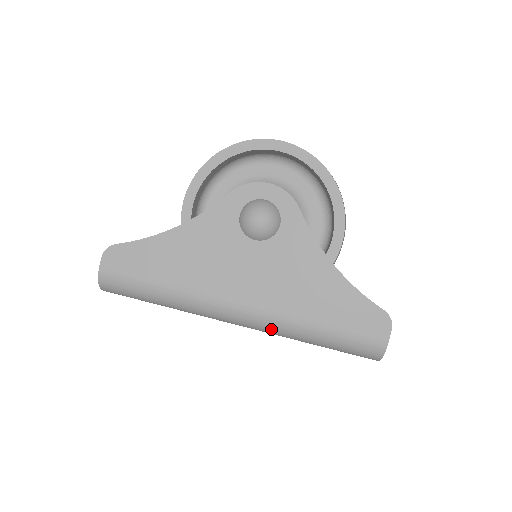
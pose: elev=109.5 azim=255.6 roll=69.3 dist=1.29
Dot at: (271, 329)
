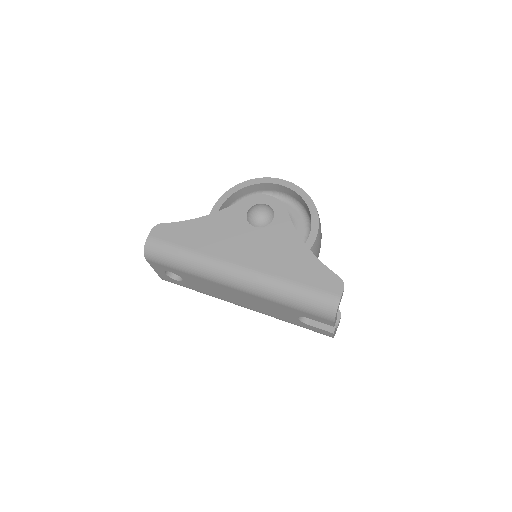
Dot at: (257, 287)
